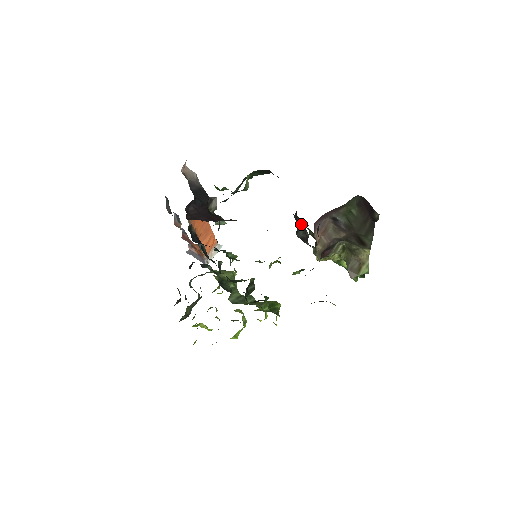
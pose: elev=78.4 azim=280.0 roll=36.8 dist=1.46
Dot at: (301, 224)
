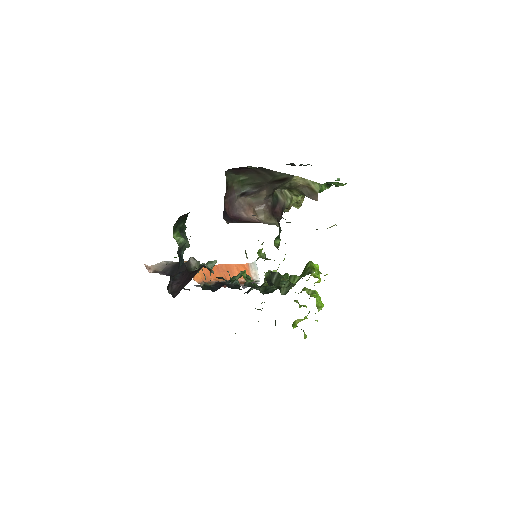
Dot at: occluded
